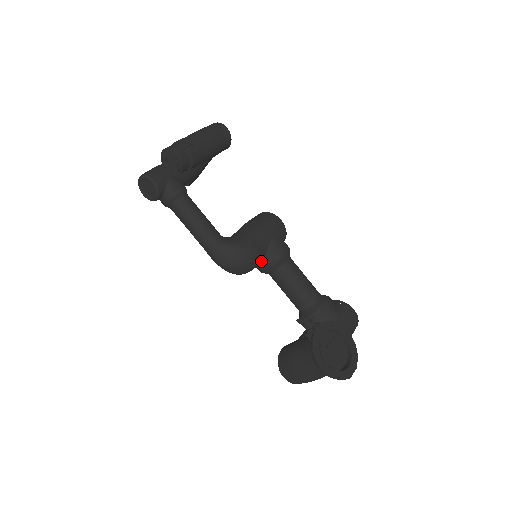
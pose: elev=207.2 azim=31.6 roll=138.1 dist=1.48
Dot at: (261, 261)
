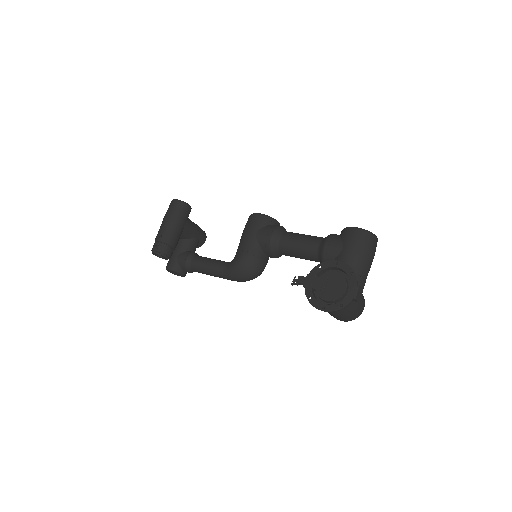
Dot at: (264, 255)
